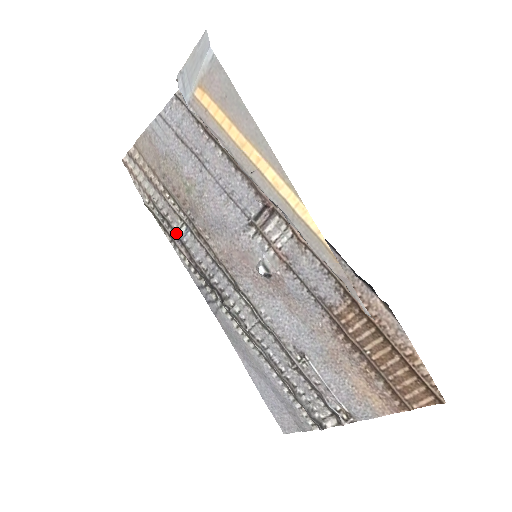
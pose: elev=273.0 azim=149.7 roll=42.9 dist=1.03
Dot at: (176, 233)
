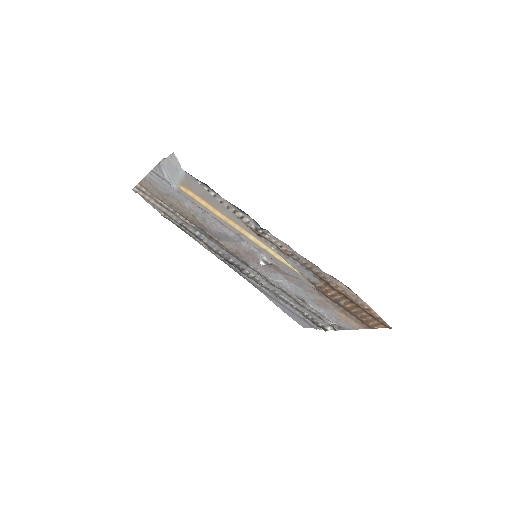
Dot at: (193, 234)
